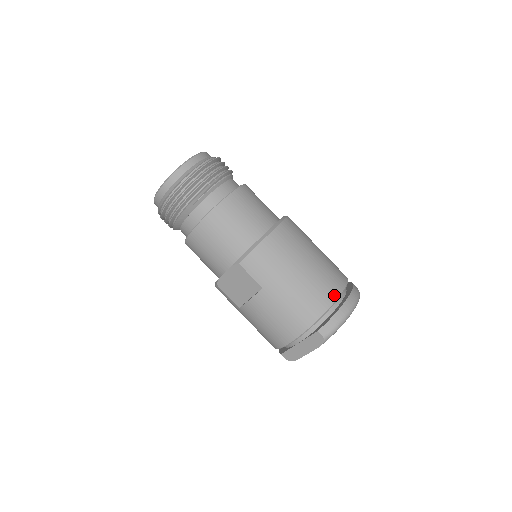
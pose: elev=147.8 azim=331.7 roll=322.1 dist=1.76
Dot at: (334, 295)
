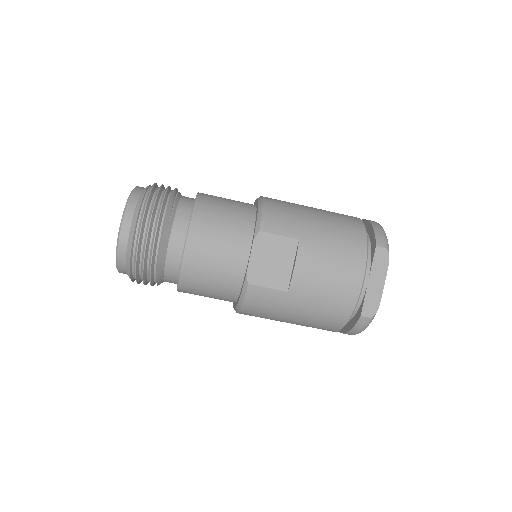
Dot at: (356, 218)
